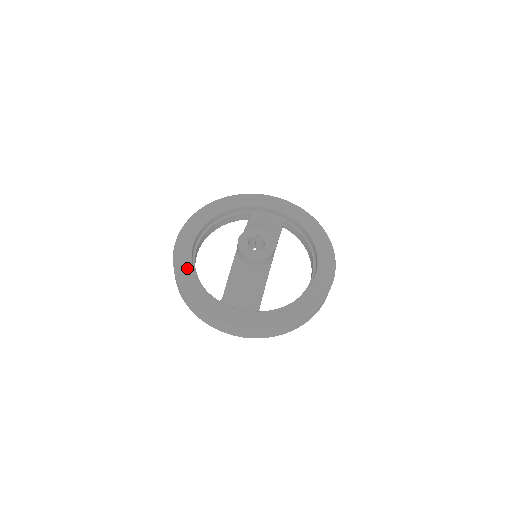
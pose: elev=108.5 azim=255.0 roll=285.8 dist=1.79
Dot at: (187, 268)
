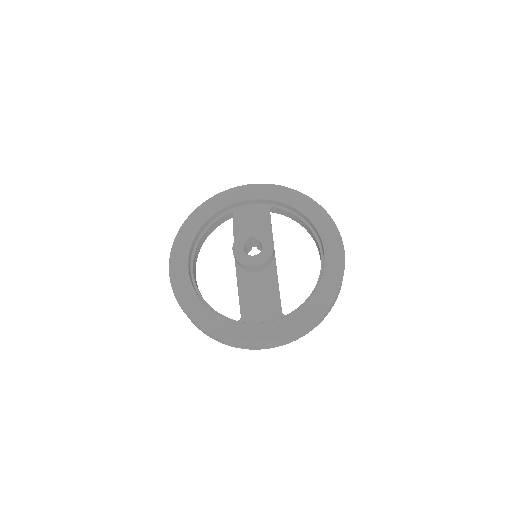
Dot at: (193, 300)
